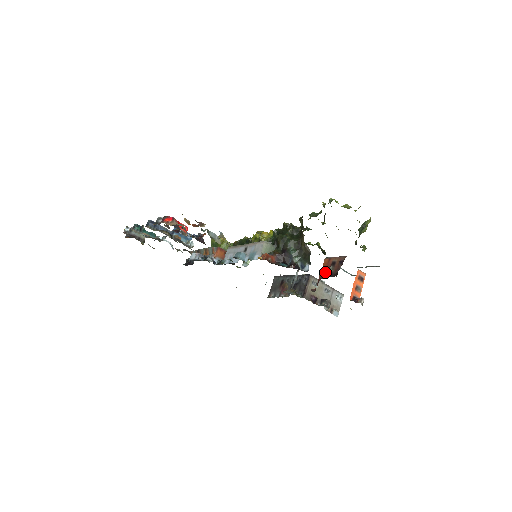
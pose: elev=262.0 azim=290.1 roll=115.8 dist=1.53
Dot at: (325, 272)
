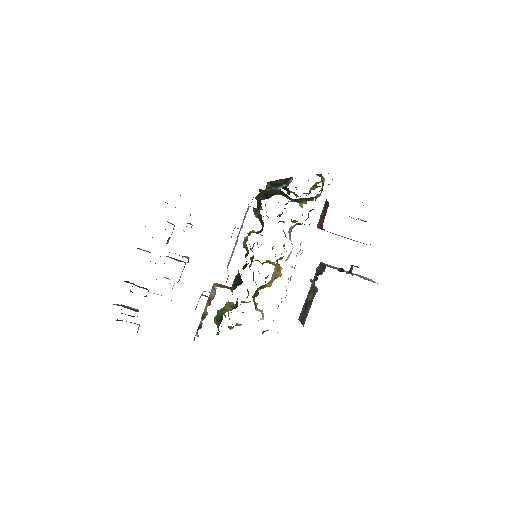
Dot at: (322, 222)
